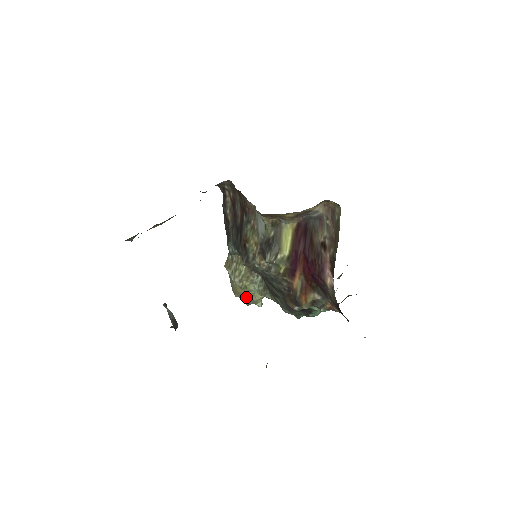
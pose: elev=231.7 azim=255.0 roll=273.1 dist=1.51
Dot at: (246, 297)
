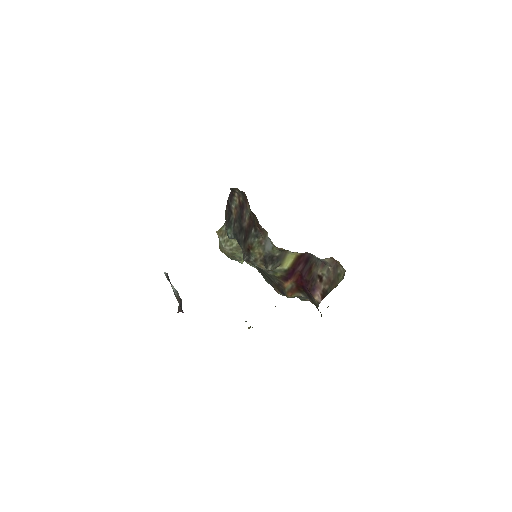
Dot at: (231, 256)
